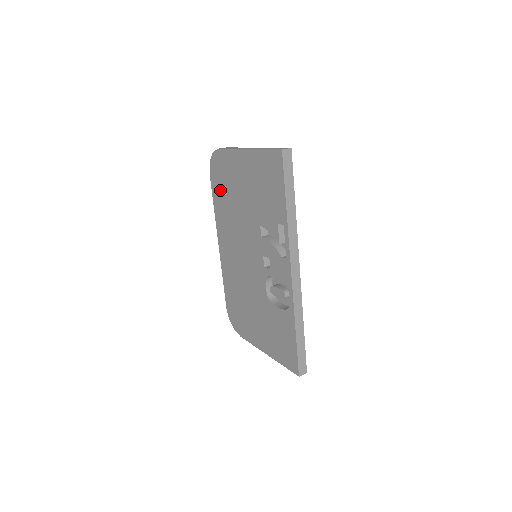
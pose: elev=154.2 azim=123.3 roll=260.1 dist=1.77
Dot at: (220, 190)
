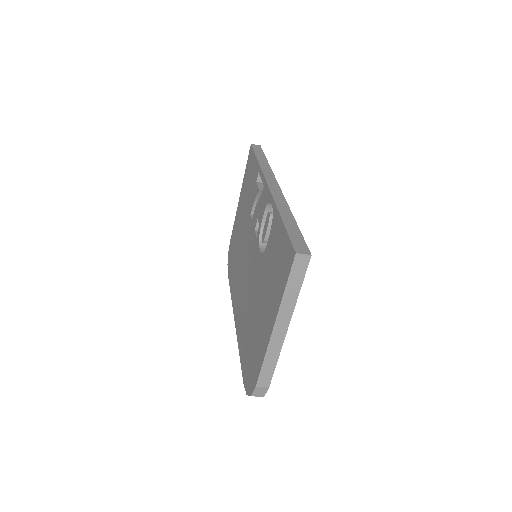
Dot at: (232, 266)
